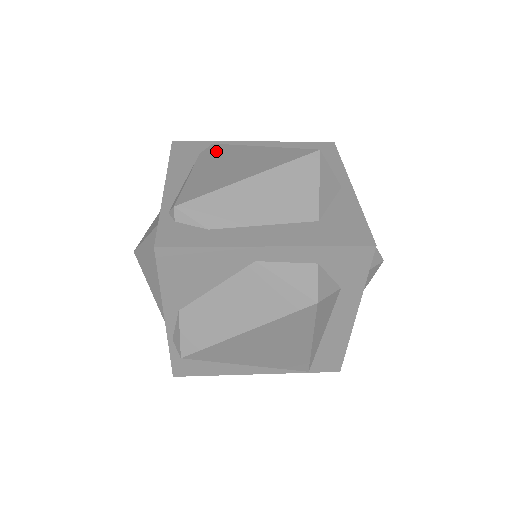
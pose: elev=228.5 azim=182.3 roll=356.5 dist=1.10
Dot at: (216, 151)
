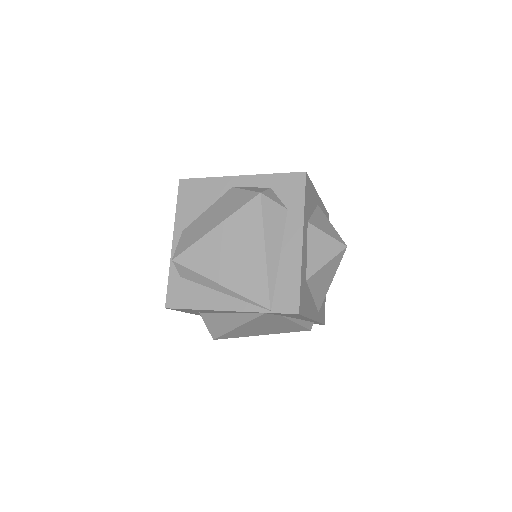
Dot at: occluded
